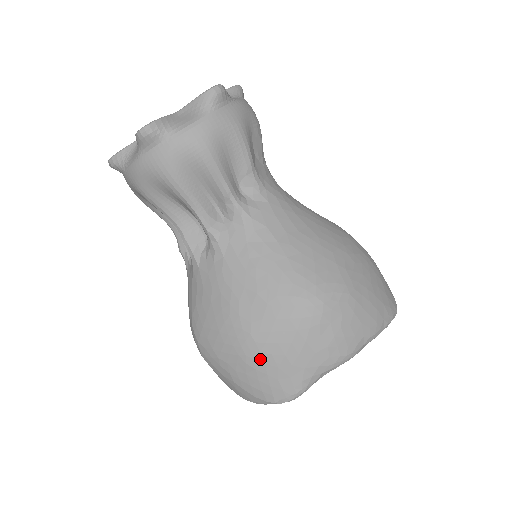
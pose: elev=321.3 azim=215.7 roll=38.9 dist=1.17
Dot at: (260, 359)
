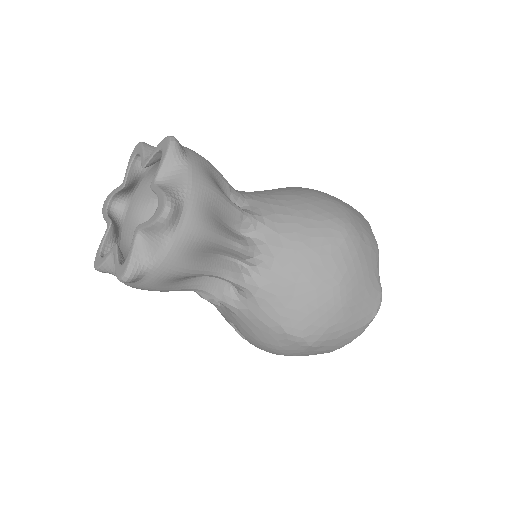
Dot at: (355, 294)
